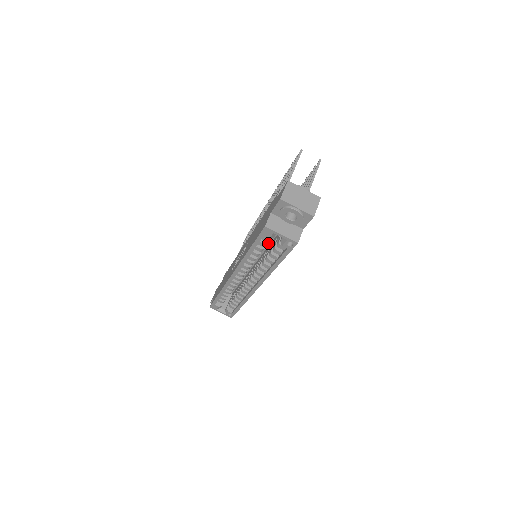
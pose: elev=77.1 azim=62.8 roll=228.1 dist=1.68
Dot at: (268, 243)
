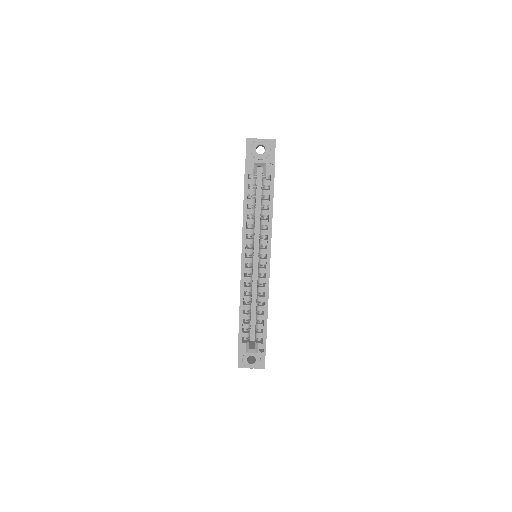
Dot at: (258, 220)
